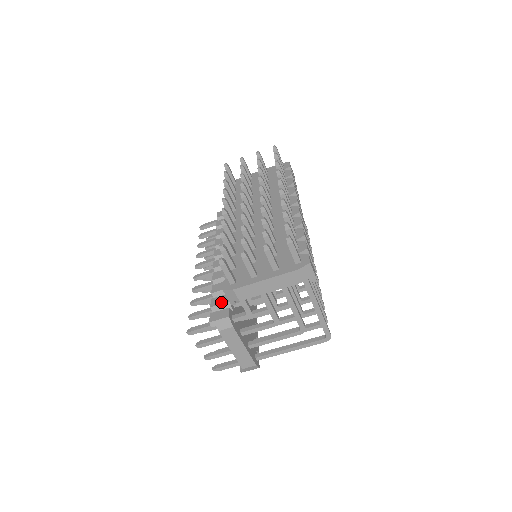
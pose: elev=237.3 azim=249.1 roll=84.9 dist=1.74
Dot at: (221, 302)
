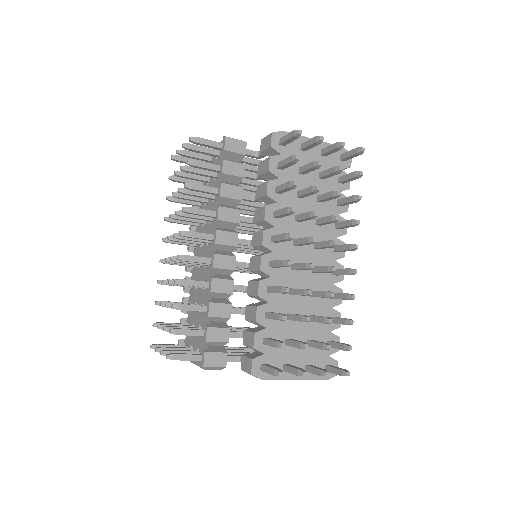
Dot at: (219, 339)
